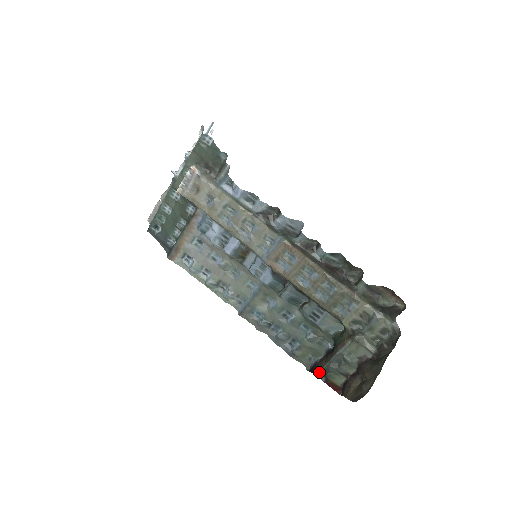
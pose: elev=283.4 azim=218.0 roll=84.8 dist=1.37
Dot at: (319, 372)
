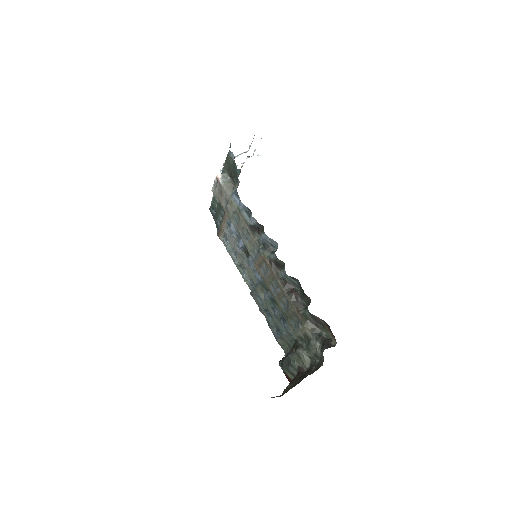
Dot at: (280, 363)
